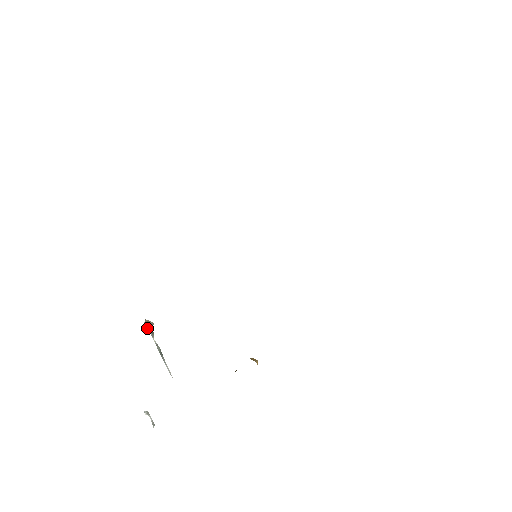
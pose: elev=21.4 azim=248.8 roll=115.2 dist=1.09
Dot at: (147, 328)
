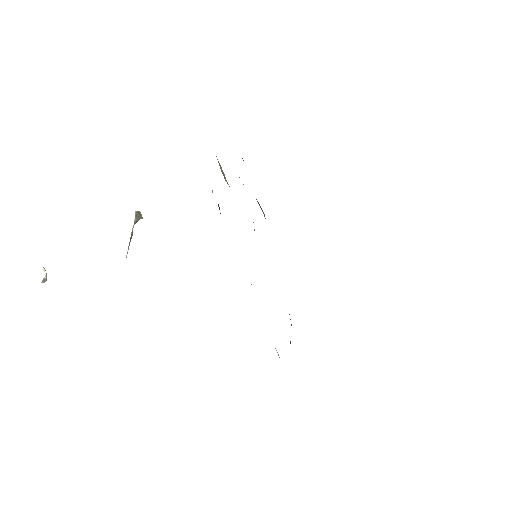
Dot at: (135, 216)
